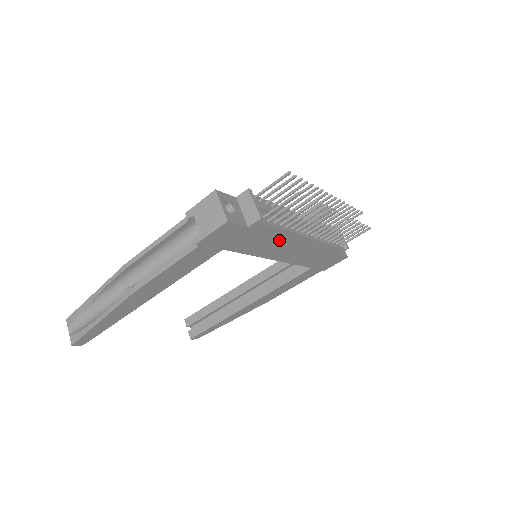
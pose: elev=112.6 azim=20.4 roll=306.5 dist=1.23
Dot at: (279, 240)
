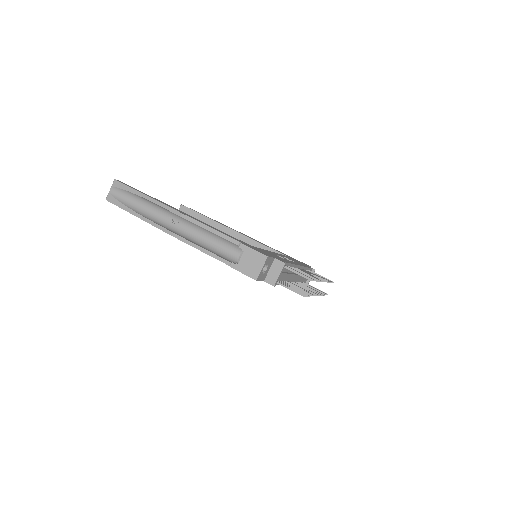
Dot at: occluded
